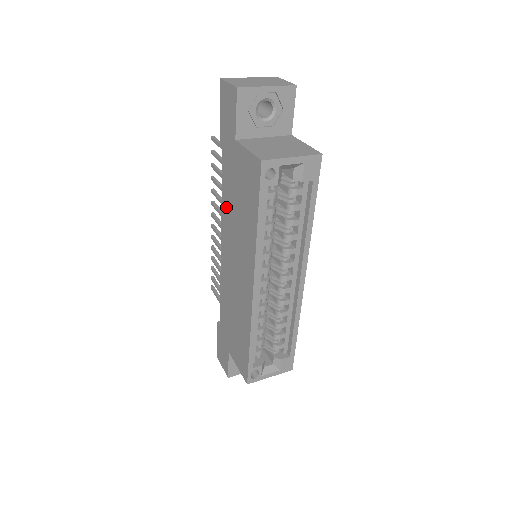
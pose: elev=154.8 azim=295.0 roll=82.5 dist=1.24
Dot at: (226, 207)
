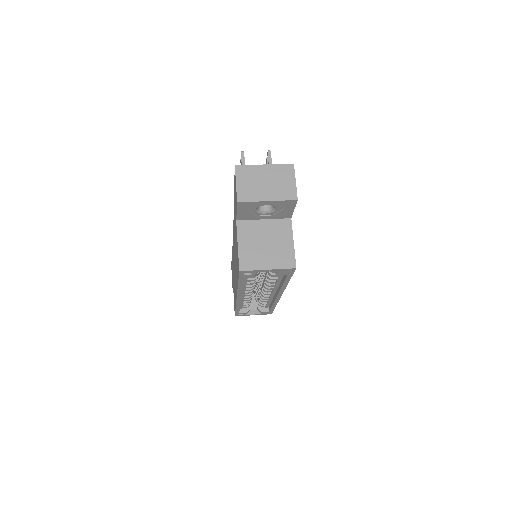
Dot at: occluded
